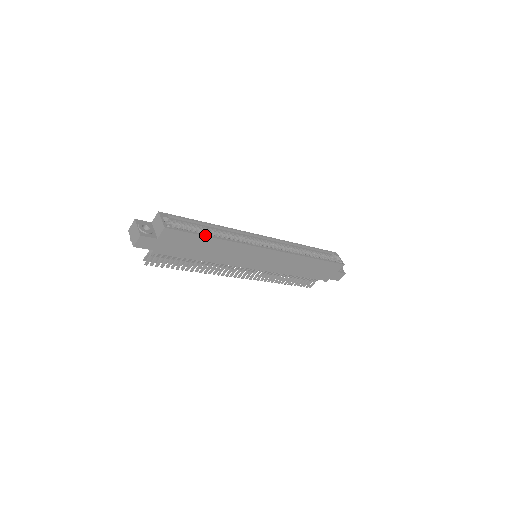
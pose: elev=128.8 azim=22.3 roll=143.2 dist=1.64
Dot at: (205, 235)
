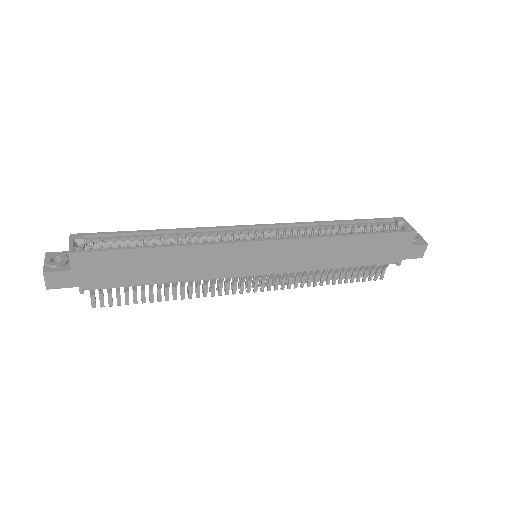
Dot at: (140, 247)
